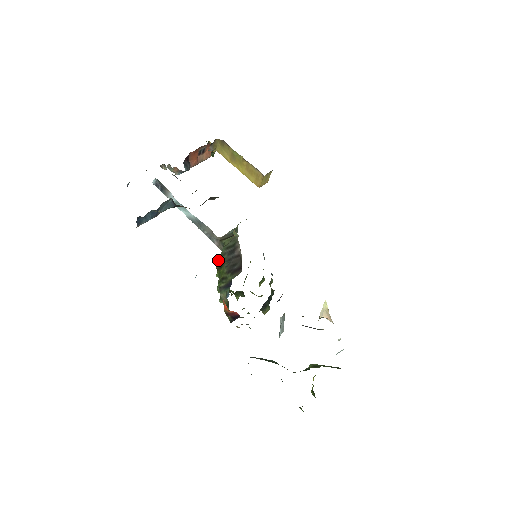
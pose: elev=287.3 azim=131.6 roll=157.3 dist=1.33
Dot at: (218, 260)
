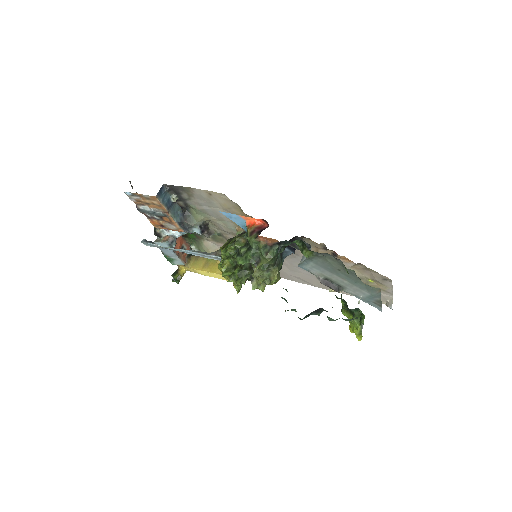
Dot at: (222, 246)
